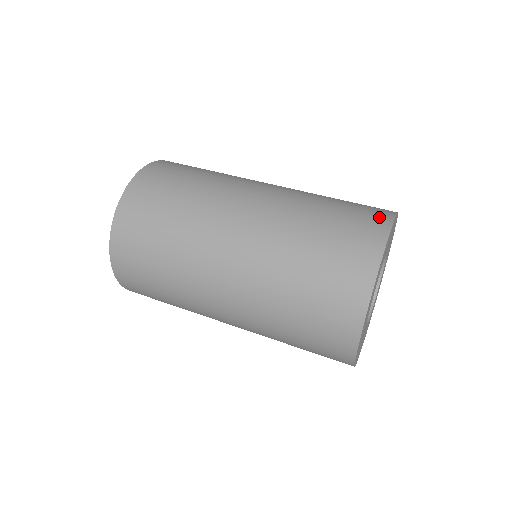
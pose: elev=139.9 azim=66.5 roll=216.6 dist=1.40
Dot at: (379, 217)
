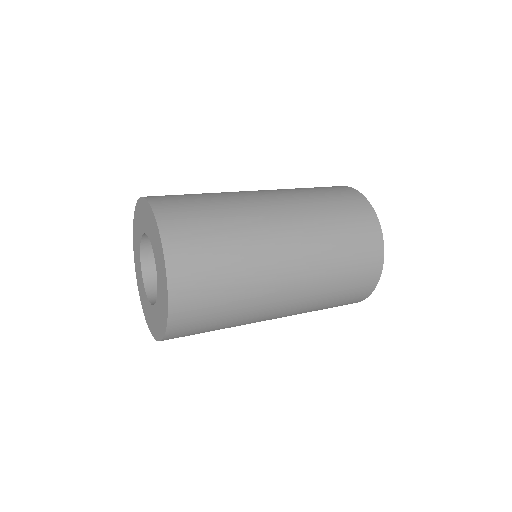
Dot at: (359, 200)
